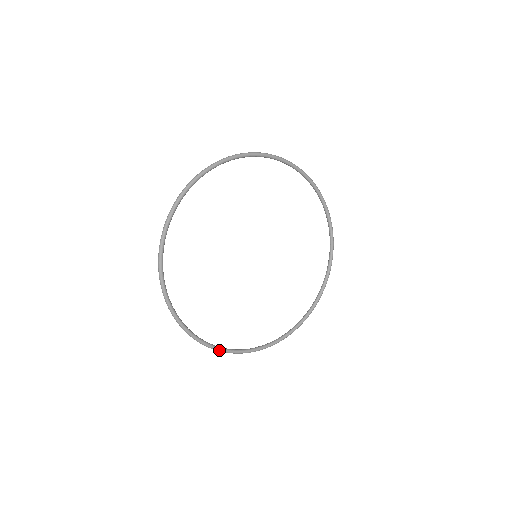
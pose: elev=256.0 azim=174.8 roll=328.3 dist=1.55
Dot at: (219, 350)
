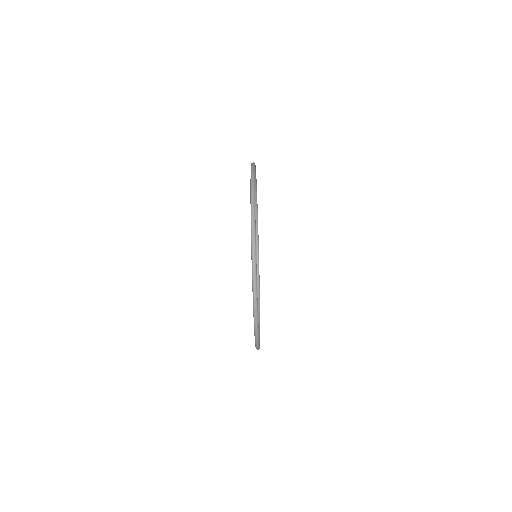
Dot at: (259, 344)
